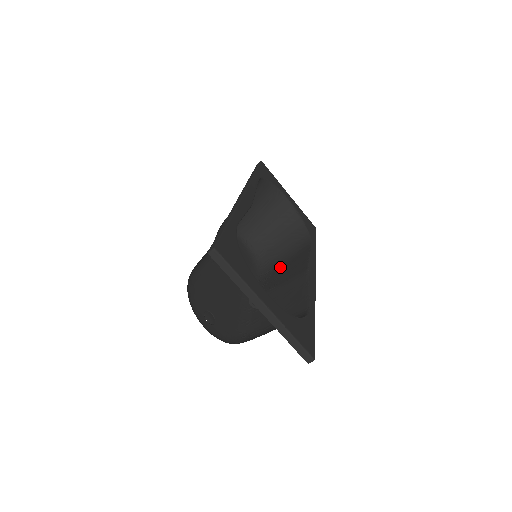
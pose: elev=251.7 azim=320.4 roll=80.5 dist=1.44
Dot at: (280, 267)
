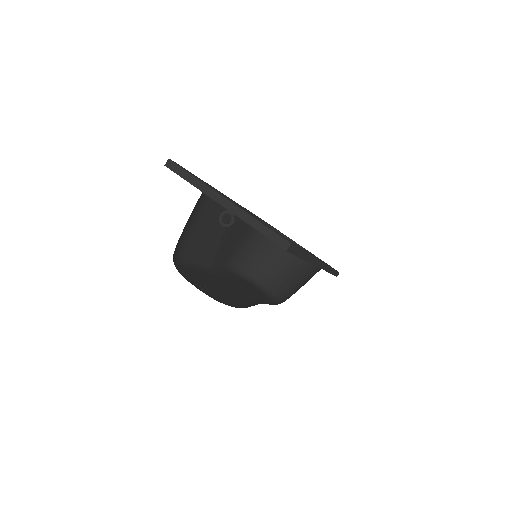
Dot at: occluded
